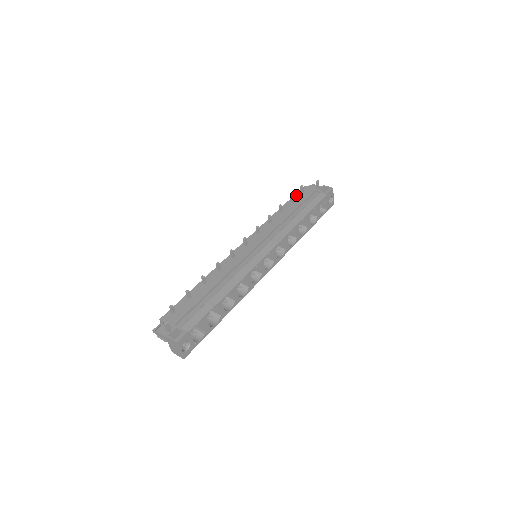
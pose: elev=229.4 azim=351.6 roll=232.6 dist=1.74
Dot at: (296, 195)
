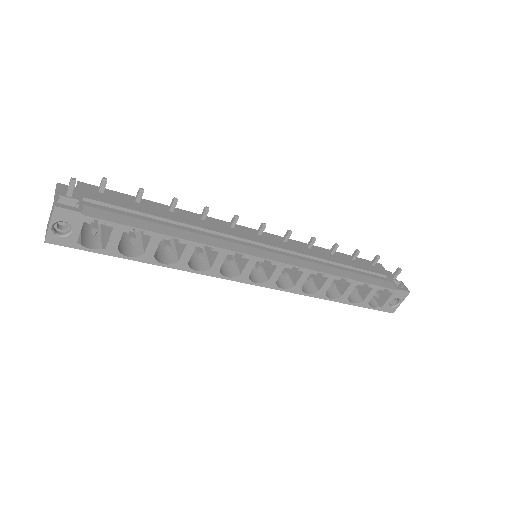
Dot at: (363, 259)
